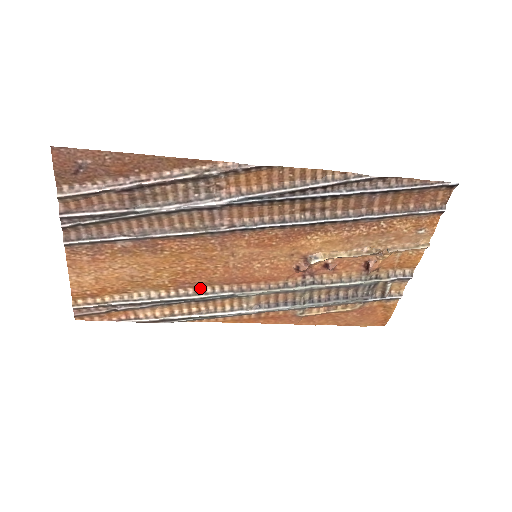
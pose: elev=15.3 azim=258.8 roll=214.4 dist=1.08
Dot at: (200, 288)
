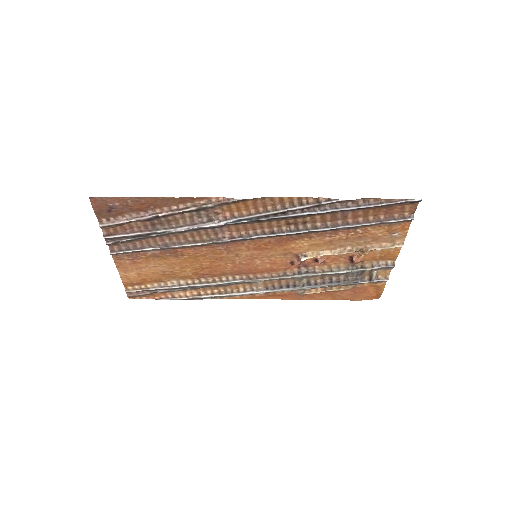
Dot at: (217, 277)
